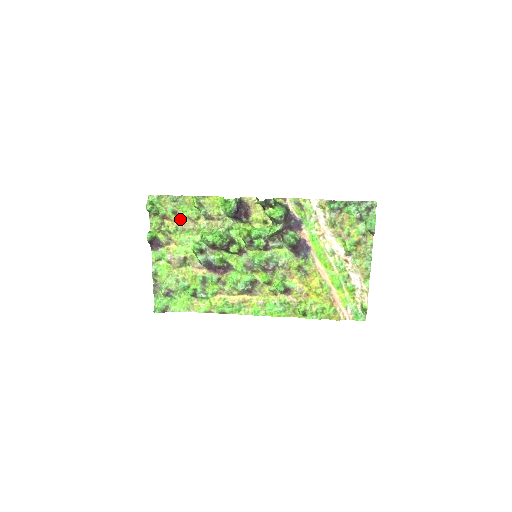
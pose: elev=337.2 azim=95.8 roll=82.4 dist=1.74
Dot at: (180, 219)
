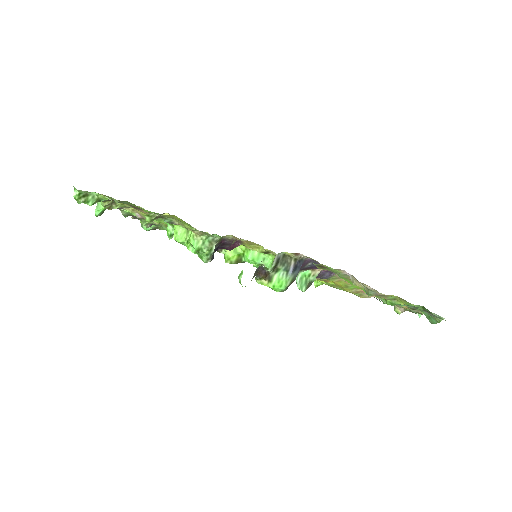
Dot at: (136, 208)
